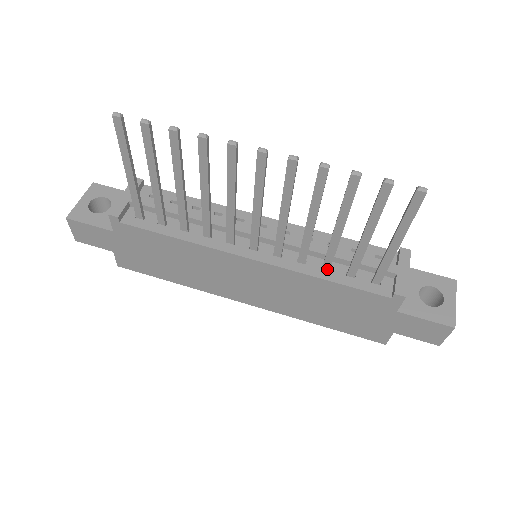
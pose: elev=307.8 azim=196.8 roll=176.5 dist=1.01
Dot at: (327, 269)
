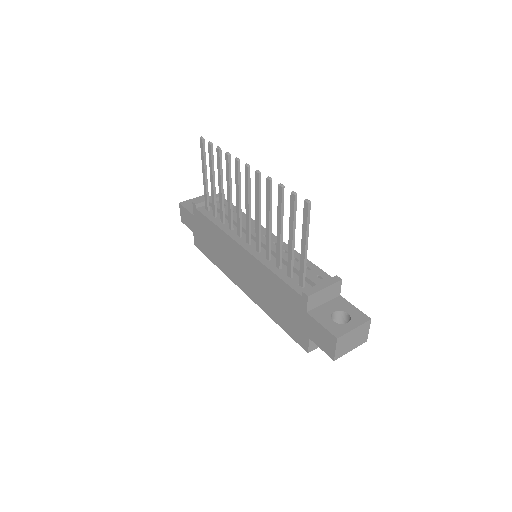
Dot at: (278, 267)
